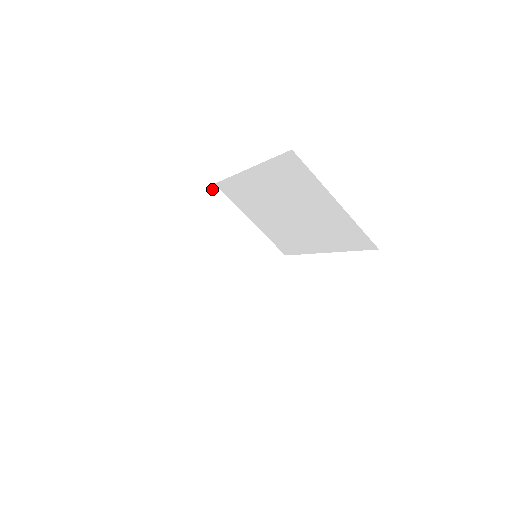
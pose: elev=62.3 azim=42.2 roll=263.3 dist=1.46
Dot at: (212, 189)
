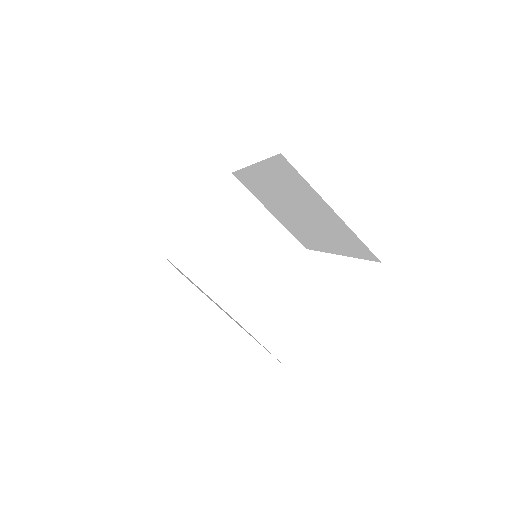
Dot at: (229, 178)
